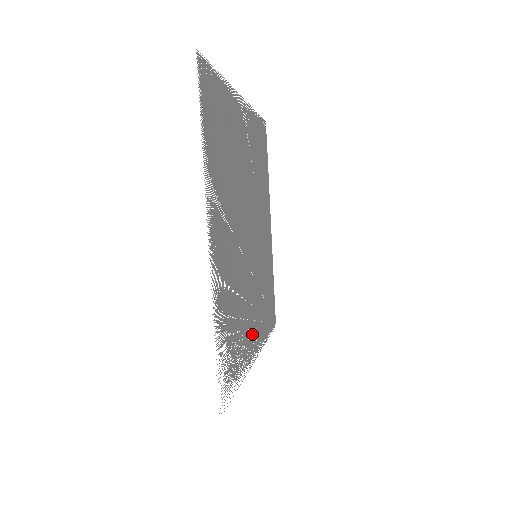
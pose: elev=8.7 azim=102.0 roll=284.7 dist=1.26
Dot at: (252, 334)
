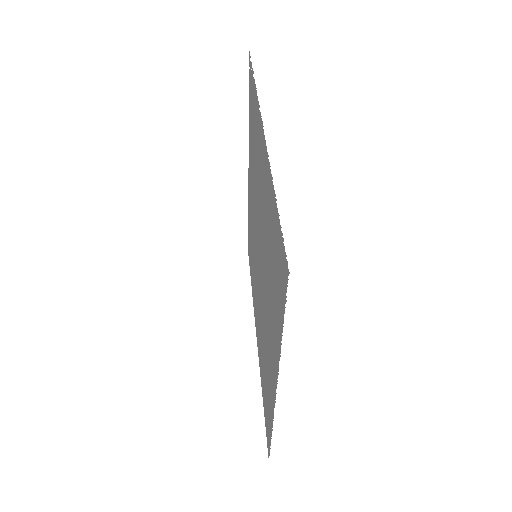
Dot at: occluded
